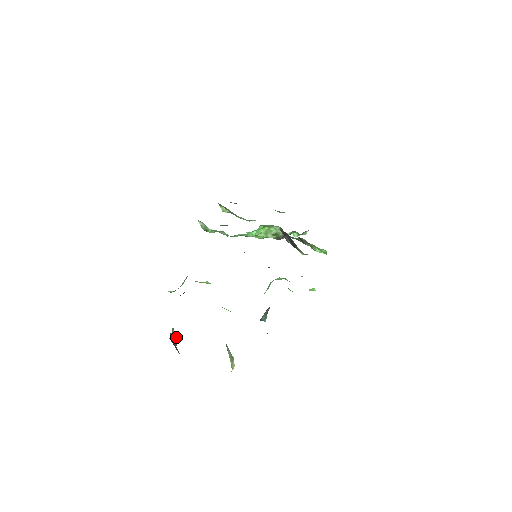
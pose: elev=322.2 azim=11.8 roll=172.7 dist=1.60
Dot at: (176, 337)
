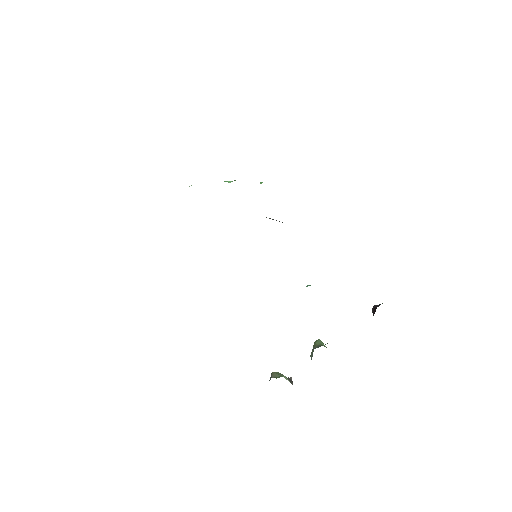
Dot at: (284, 376)
